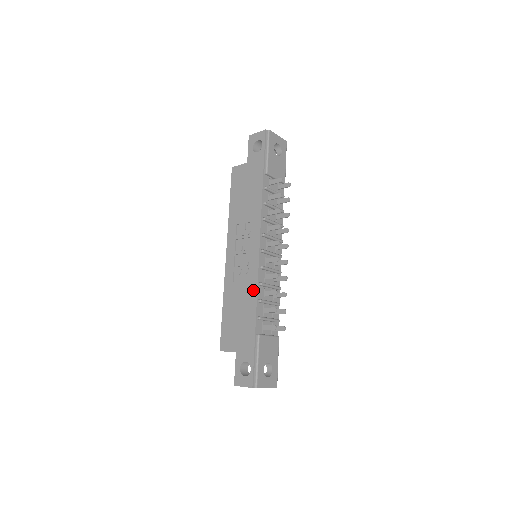
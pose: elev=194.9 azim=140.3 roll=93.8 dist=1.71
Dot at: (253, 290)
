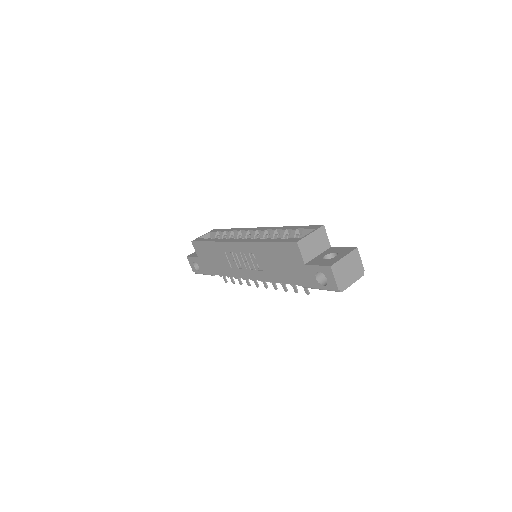
Dot at: (229, 273)
